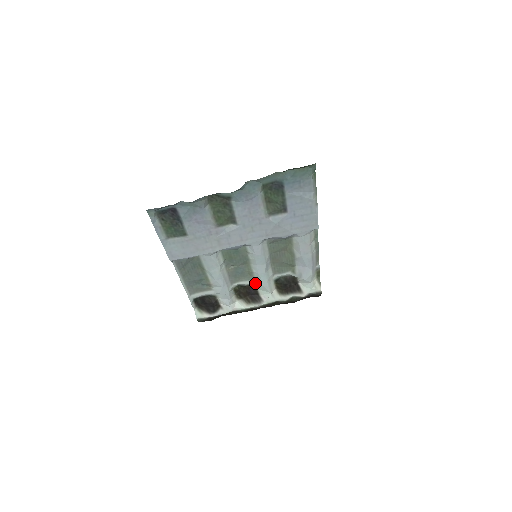
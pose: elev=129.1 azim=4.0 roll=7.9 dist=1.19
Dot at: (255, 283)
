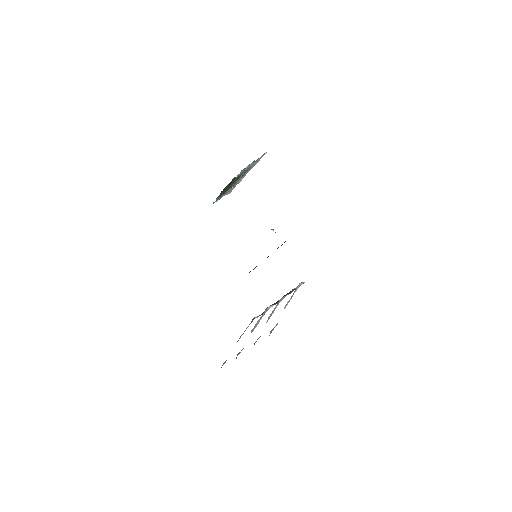
Dot at: occluded
